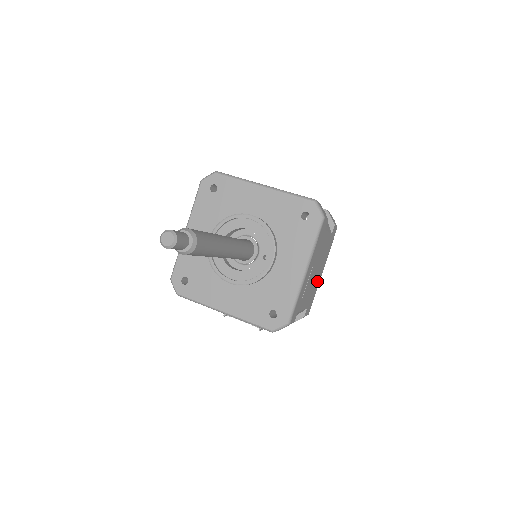
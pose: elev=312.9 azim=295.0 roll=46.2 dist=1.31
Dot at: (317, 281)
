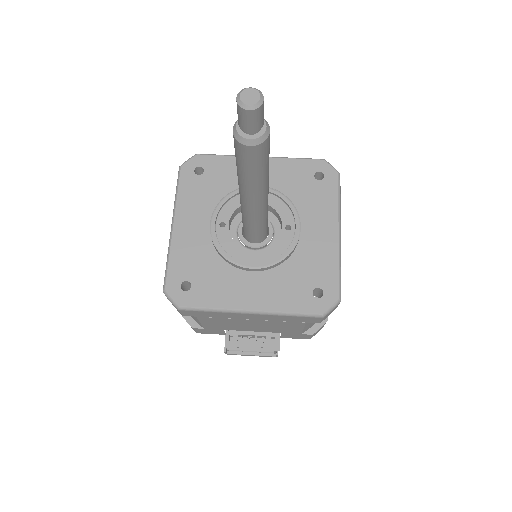
Dot at: occluded
